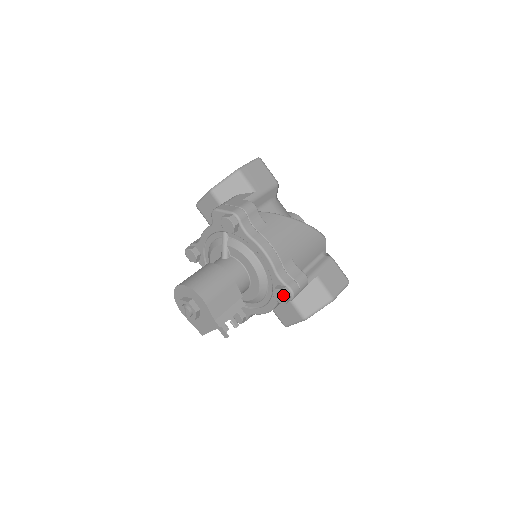
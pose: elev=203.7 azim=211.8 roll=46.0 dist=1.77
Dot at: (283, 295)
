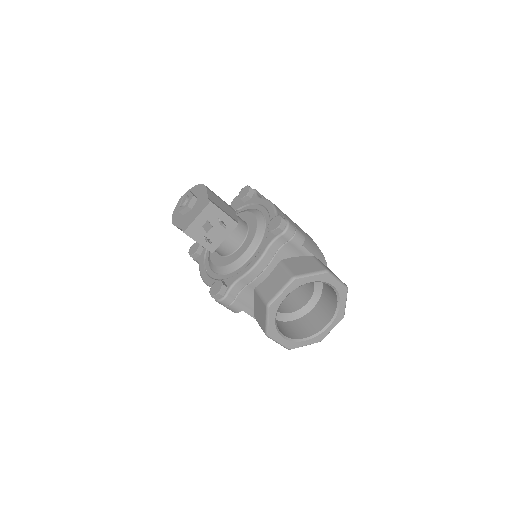
Dot at: (279, 218)
